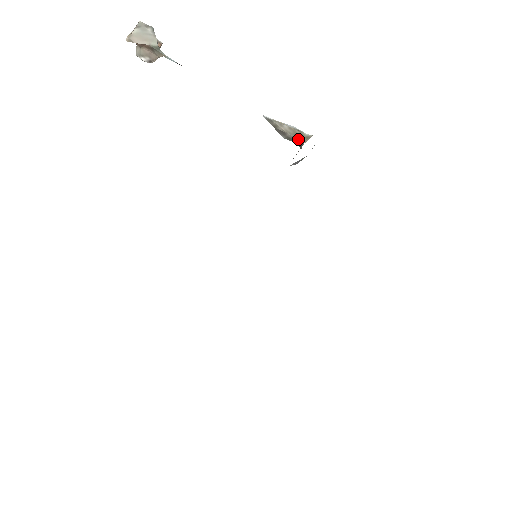
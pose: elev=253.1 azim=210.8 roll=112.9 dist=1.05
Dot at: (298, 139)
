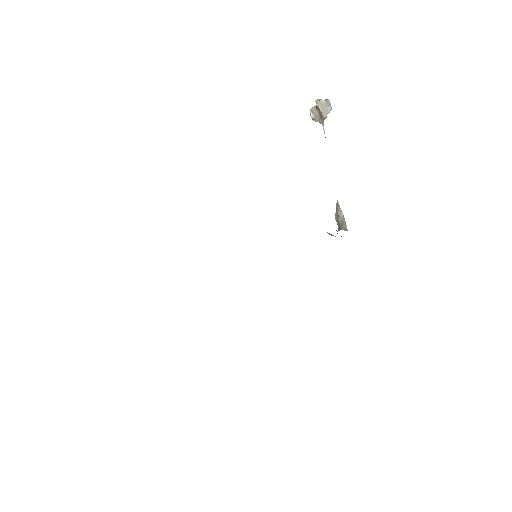
Dot at: (342, 225)
